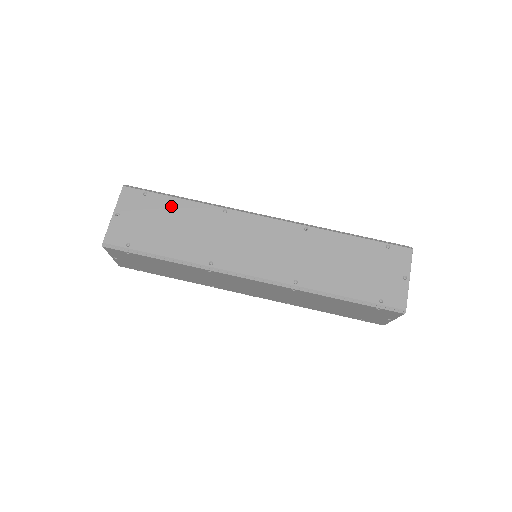
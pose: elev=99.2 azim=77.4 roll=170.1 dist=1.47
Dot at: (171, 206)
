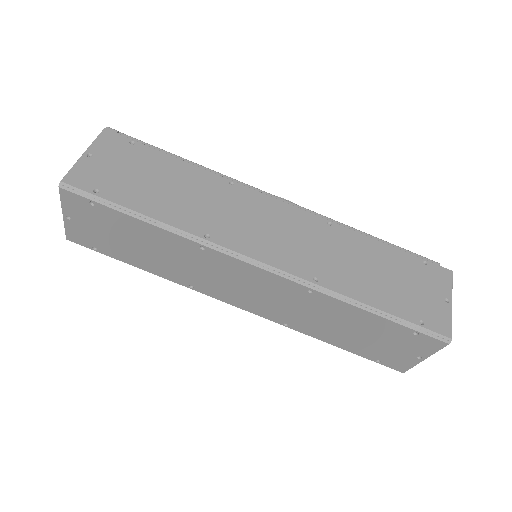
Dot at: (130, 225)
